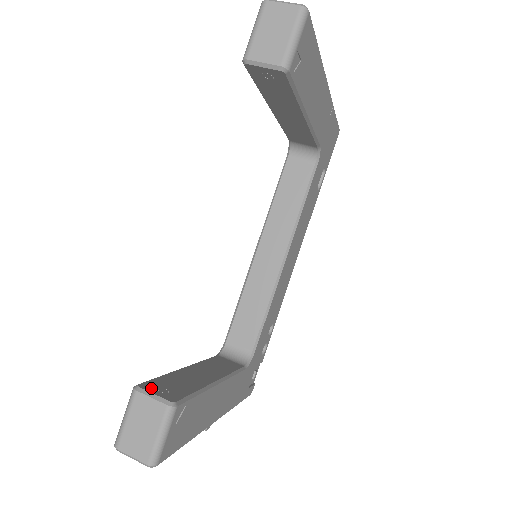
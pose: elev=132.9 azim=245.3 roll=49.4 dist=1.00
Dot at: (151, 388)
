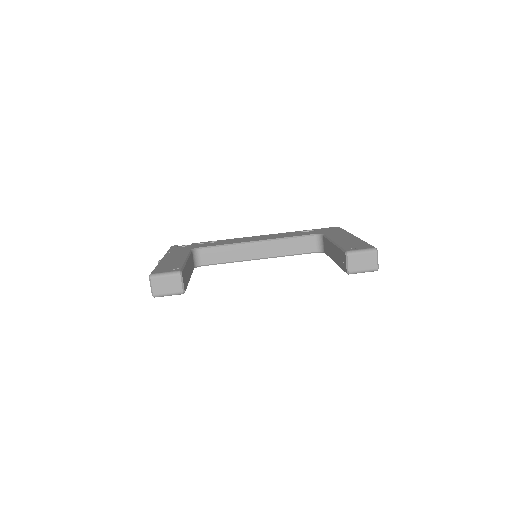
Dot at: (183, 277)
